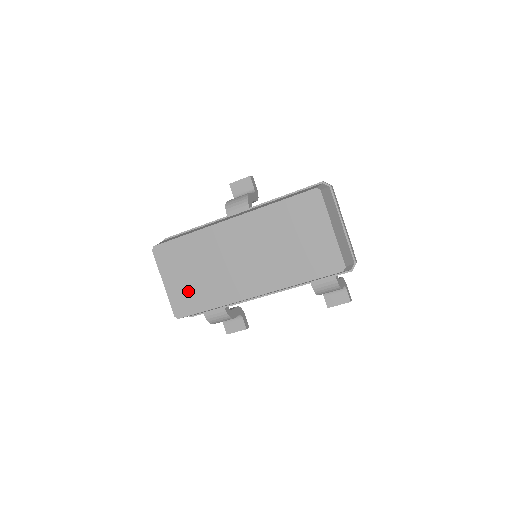
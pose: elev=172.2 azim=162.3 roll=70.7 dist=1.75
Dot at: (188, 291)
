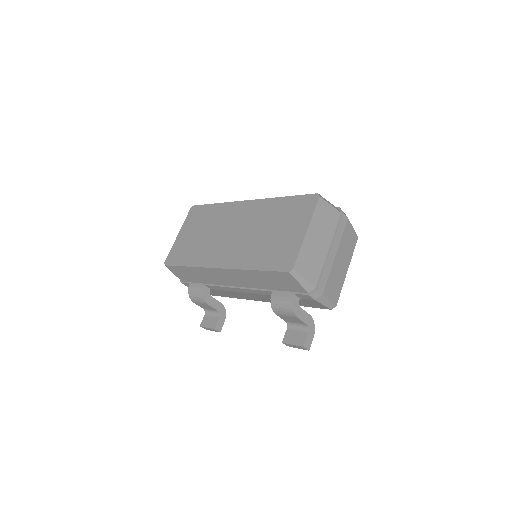
Dot at: (186, 246)
